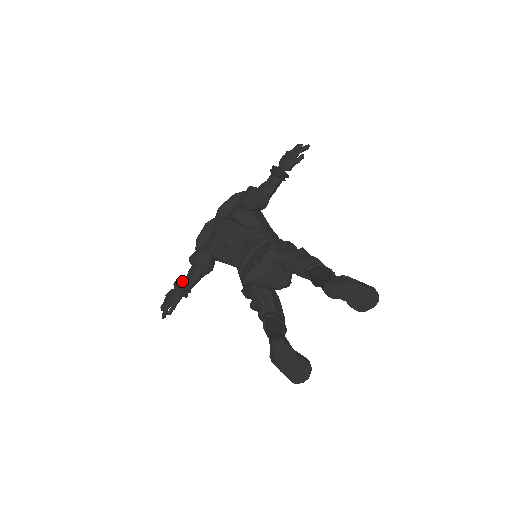
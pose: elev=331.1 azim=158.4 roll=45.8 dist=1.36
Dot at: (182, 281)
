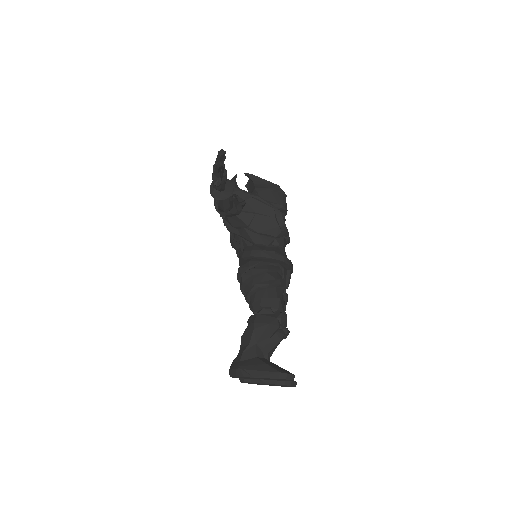
Dot at: occluded
